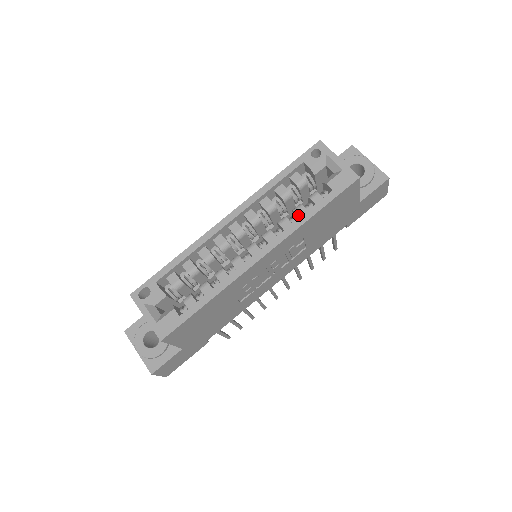
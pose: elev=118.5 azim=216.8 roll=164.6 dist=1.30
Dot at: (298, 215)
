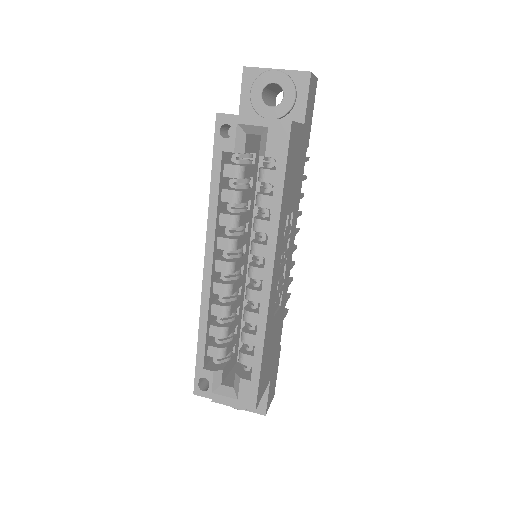
Dot at: (266, 208)
